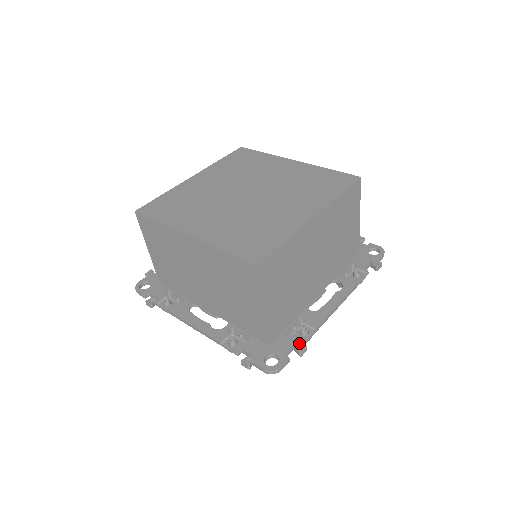
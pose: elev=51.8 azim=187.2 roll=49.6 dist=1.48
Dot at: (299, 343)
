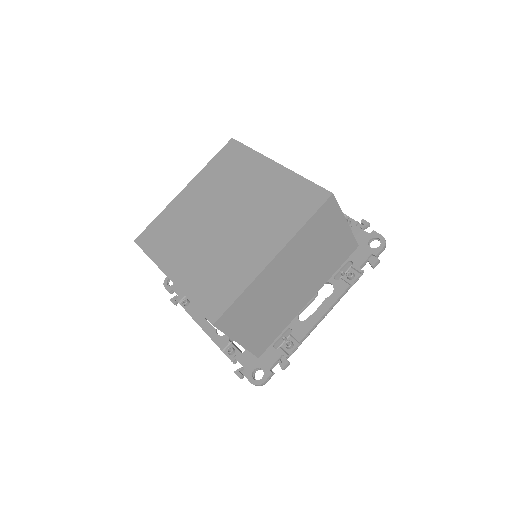
Dot at: (284, 356)
